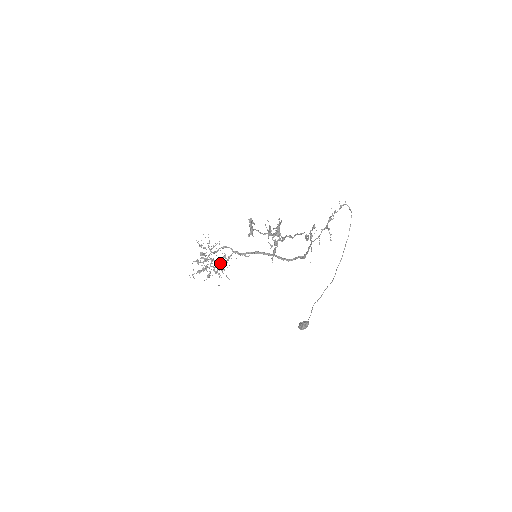
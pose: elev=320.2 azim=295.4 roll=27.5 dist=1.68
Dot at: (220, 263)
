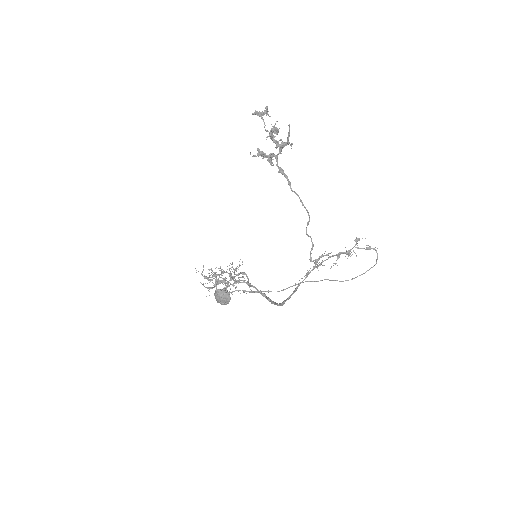
Dot at: occluded
